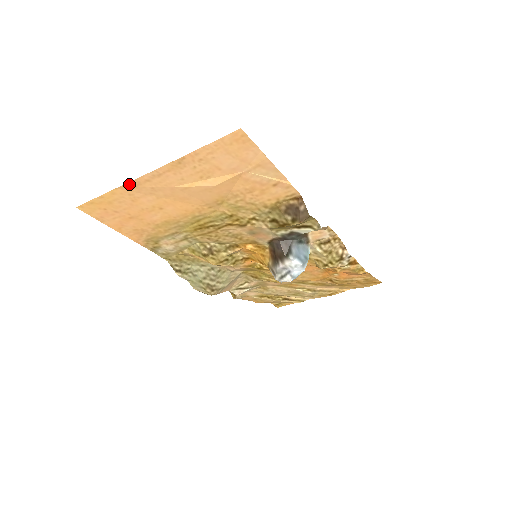
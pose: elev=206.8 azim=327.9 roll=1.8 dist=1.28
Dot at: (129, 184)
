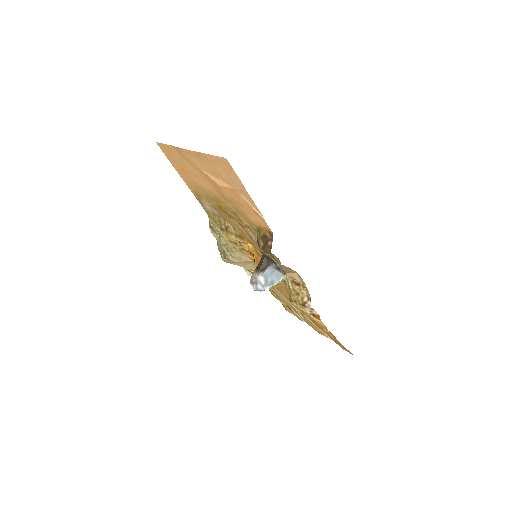
Dot at: (178, 148)
